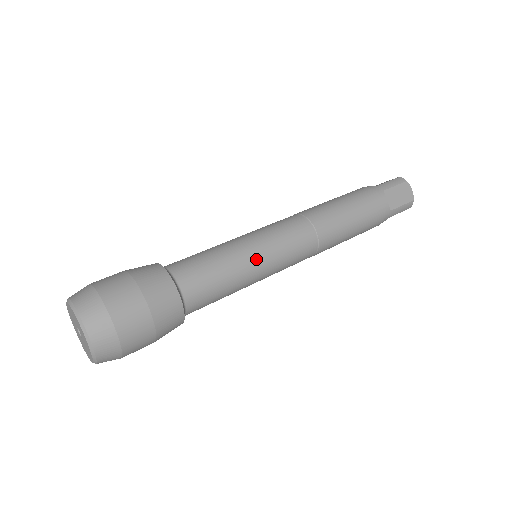
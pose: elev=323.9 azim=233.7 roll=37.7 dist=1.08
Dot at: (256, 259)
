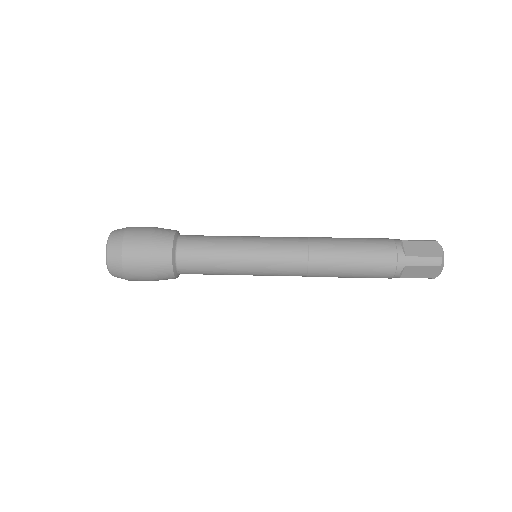
Dot at: (244, 244)
